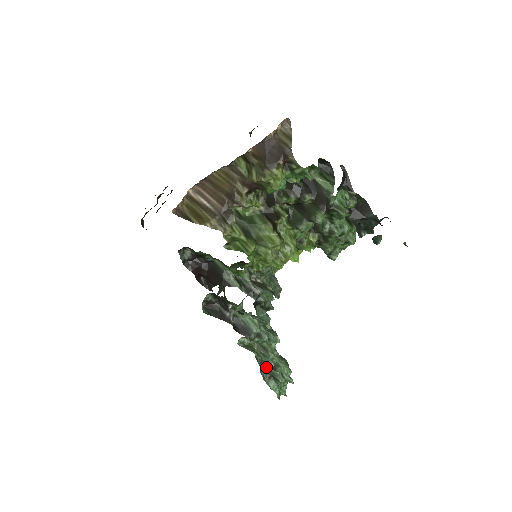
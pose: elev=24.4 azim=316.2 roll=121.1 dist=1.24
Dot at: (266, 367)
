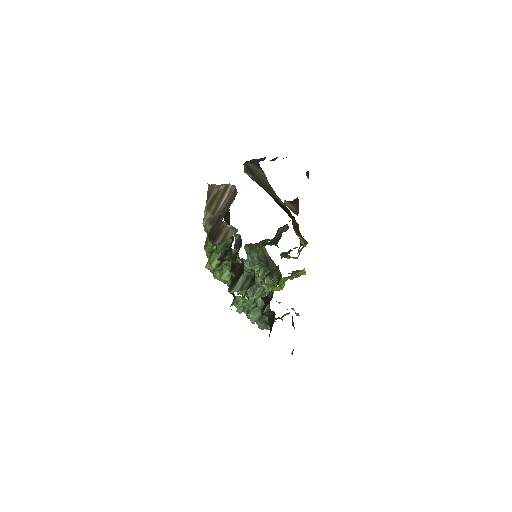
Dot at: occluded
